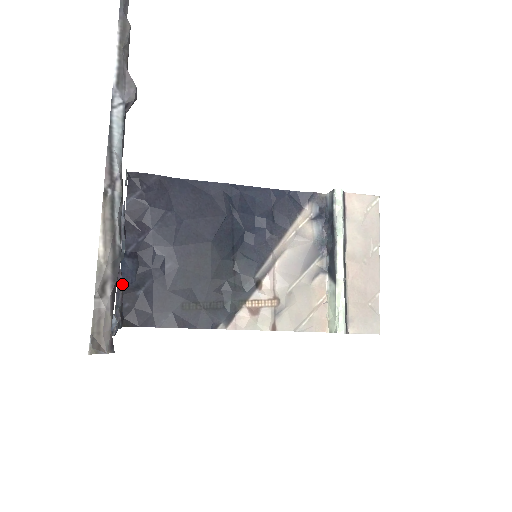
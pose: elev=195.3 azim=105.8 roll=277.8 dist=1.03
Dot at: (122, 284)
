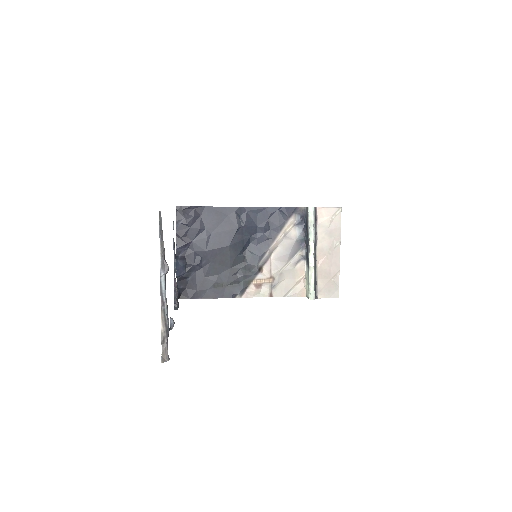
Dot at: occluded
